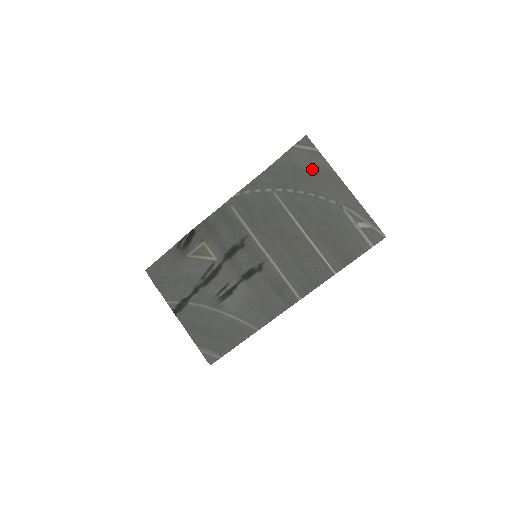
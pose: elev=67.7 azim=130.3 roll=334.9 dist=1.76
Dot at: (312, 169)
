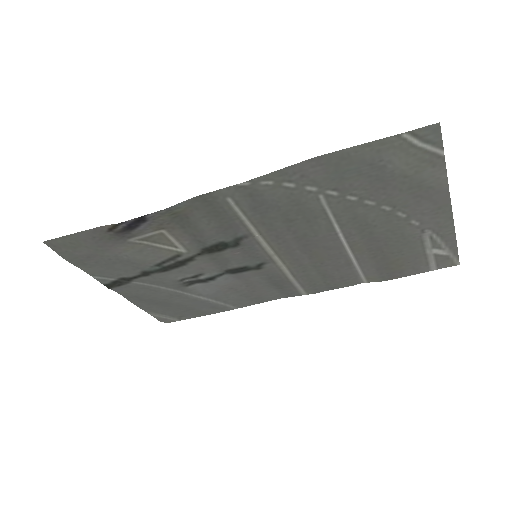
Dot at: (412, 178)
